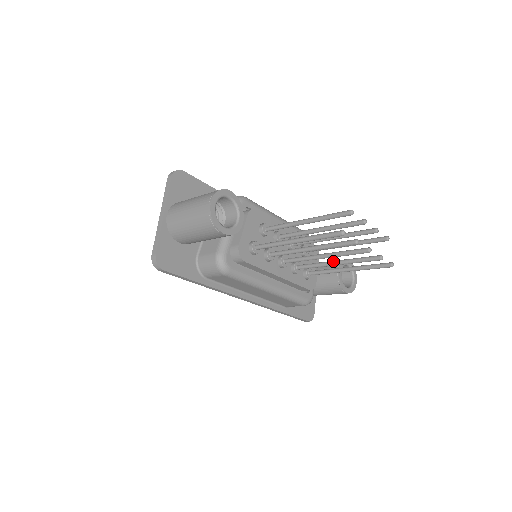
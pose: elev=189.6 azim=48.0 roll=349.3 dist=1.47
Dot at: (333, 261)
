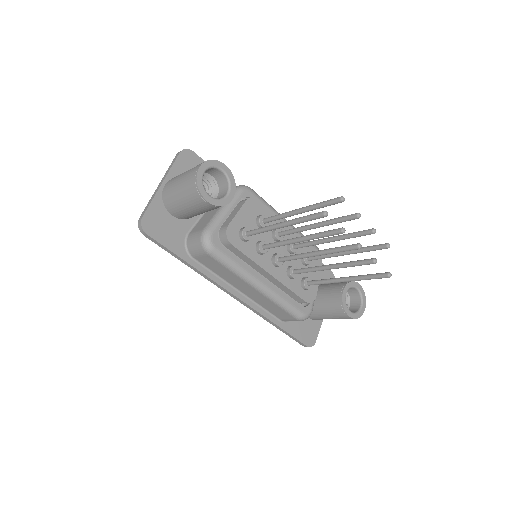
Dot at: occluded
